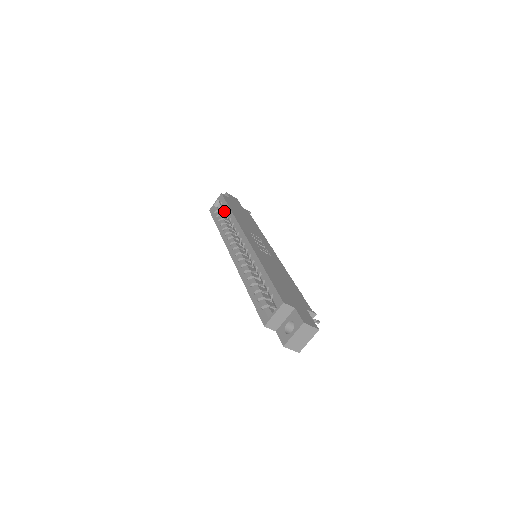
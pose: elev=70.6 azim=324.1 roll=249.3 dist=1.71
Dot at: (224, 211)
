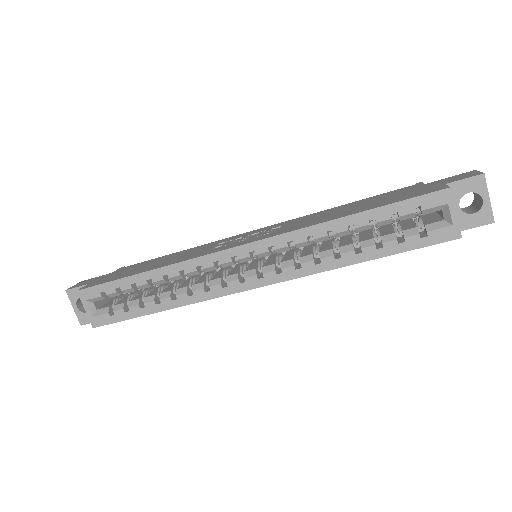
Dot at: (128, 291)
